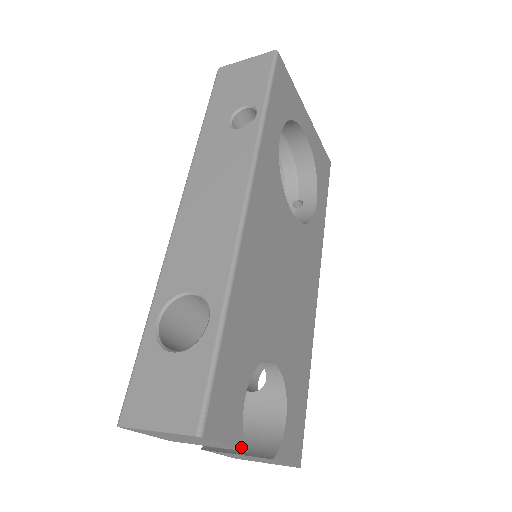
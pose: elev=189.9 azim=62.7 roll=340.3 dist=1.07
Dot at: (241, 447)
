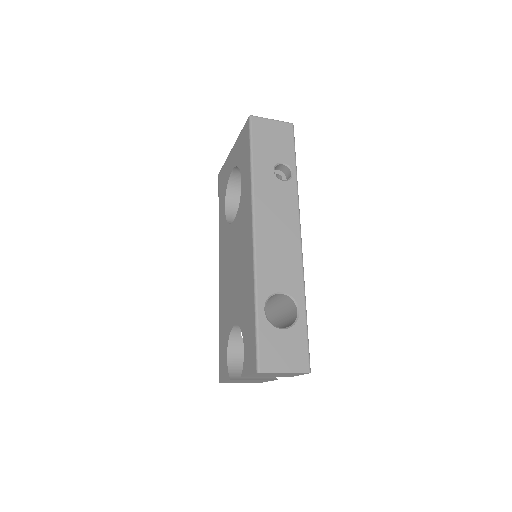
Dot at: occluded
